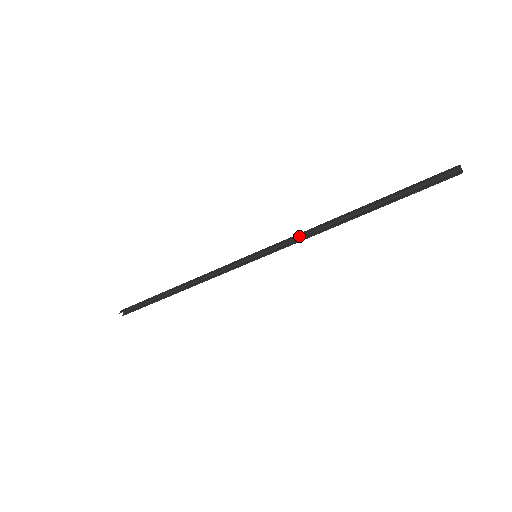
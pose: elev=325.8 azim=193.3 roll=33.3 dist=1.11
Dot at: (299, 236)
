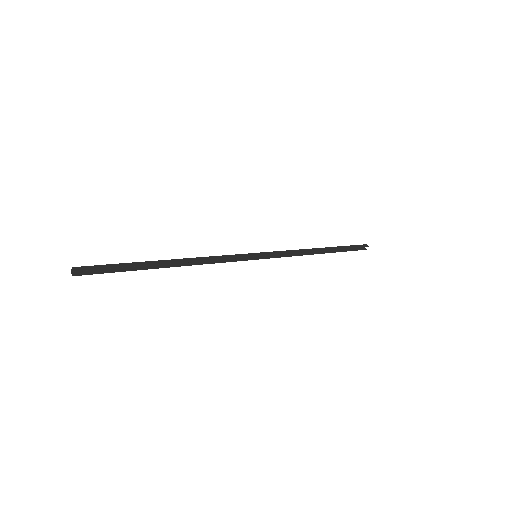
Dot at: (292, 253)
